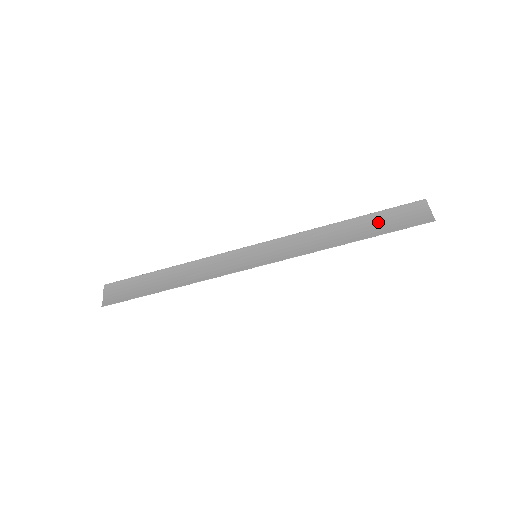
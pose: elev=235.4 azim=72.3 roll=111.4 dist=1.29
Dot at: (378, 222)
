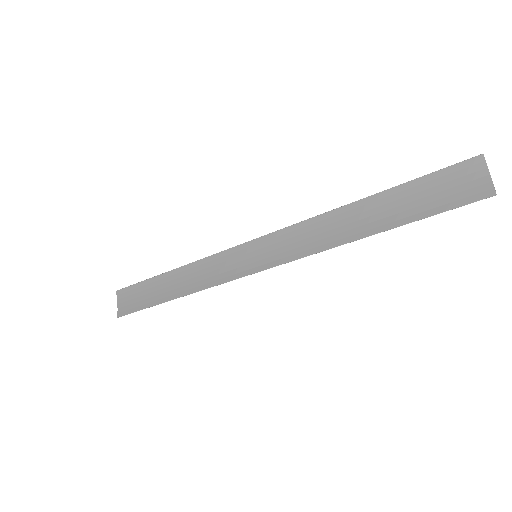
Dot at: (408, 200)
